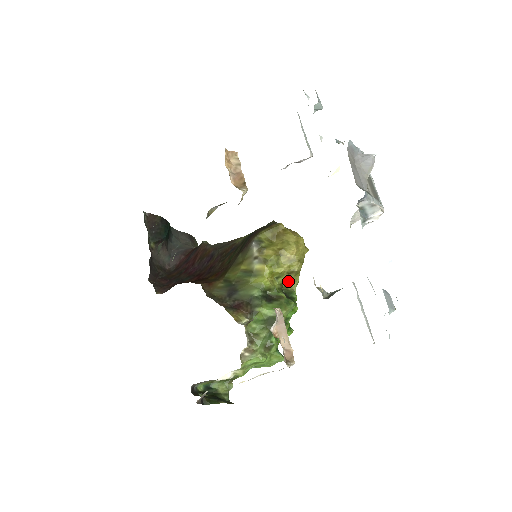
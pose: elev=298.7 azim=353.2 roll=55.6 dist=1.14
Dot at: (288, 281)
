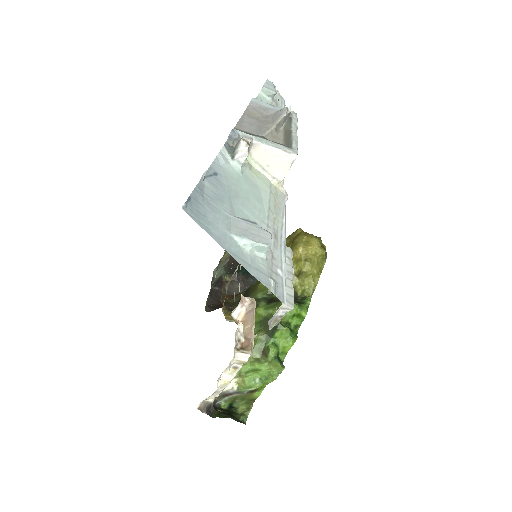
Dot at: (301, 286)
